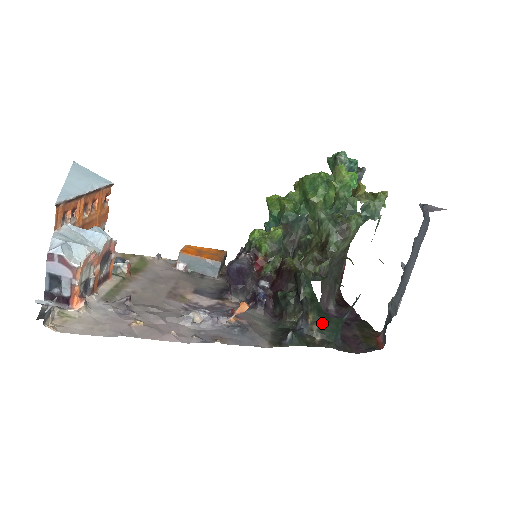
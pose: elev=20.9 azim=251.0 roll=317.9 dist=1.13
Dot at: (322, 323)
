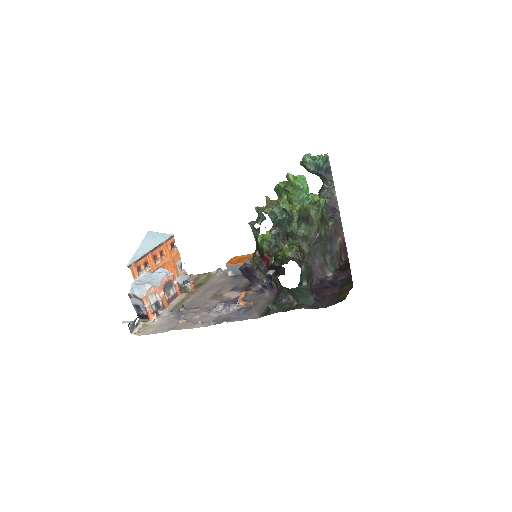
Dot at: (291, 293)
